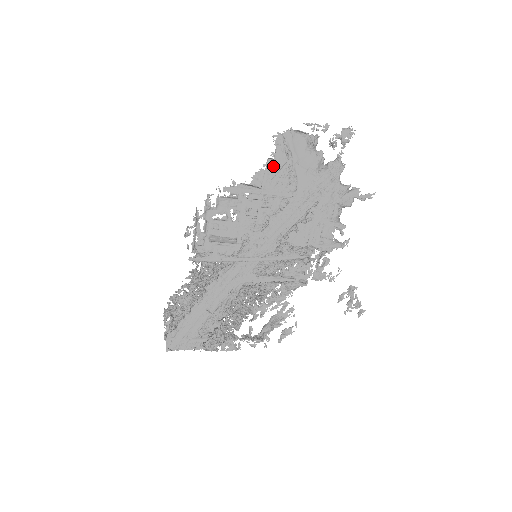
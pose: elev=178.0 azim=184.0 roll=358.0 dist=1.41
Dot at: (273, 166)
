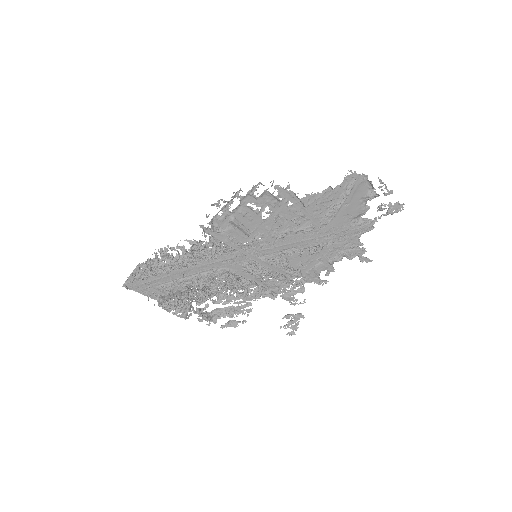
Dot at: (328, 194)
